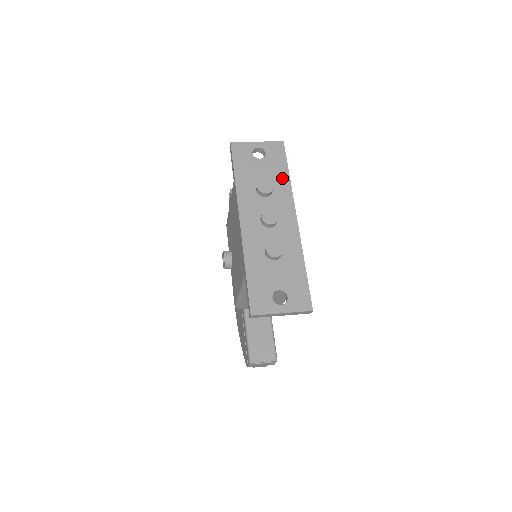
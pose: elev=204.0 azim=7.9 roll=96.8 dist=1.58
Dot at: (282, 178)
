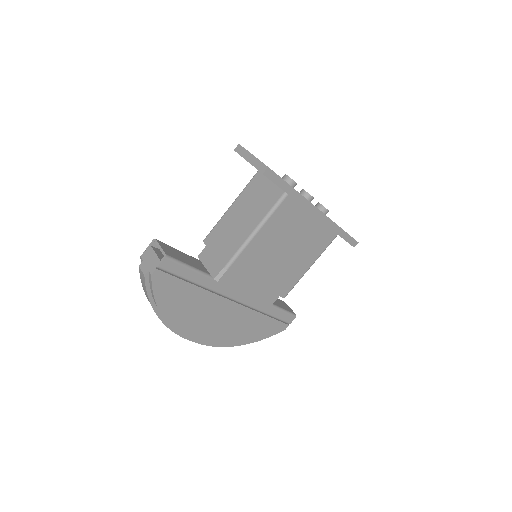
Dot at: occluded
